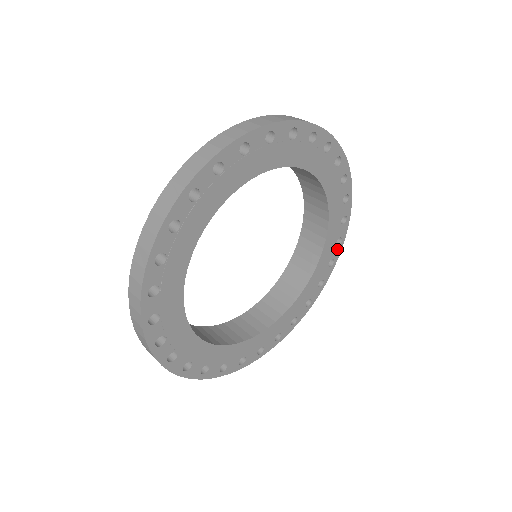
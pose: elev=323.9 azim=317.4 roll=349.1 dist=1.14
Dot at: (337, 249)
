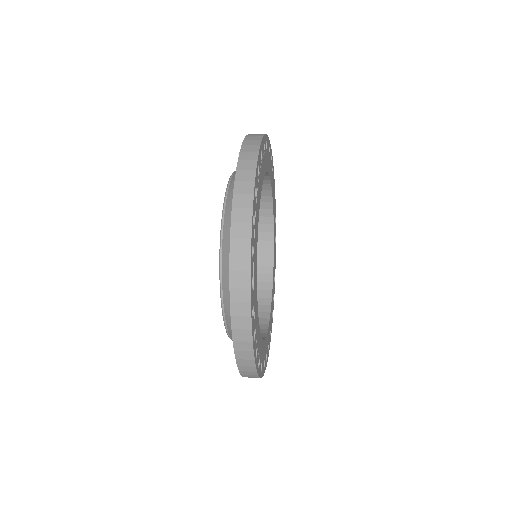
Dot at: (274, 191)
